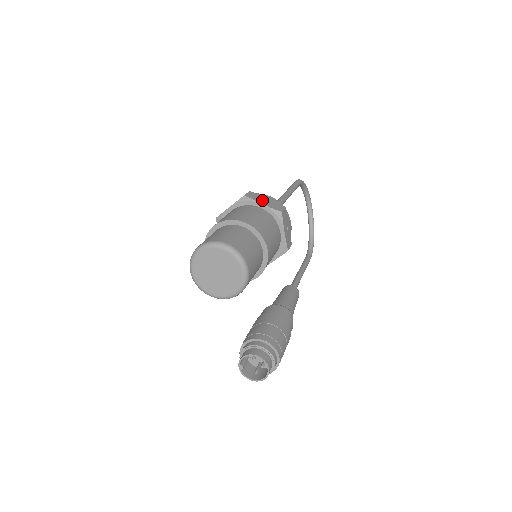
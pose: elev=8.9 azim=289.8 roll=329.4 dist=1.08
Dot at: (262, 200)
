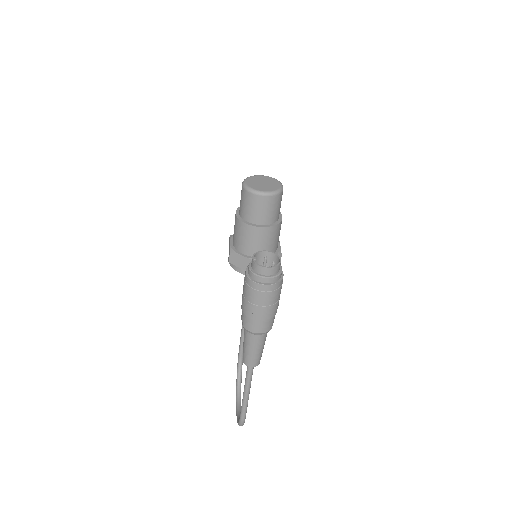
Dot at: occluded
